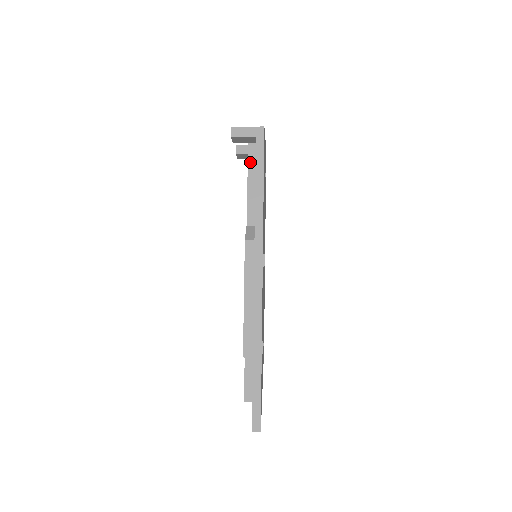
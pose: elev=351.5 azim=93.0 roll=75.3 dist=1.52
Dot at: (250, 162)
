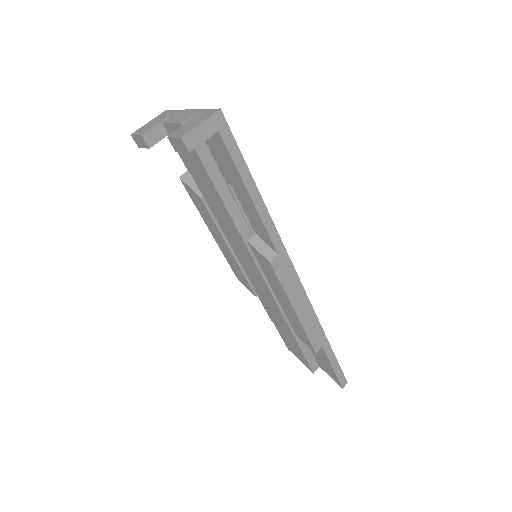
Dot at: (205, 161)
